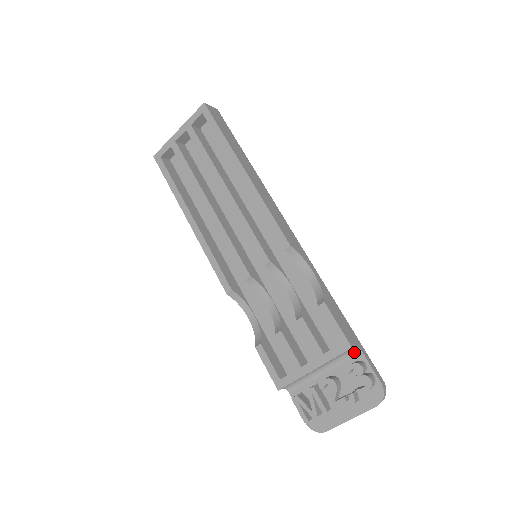
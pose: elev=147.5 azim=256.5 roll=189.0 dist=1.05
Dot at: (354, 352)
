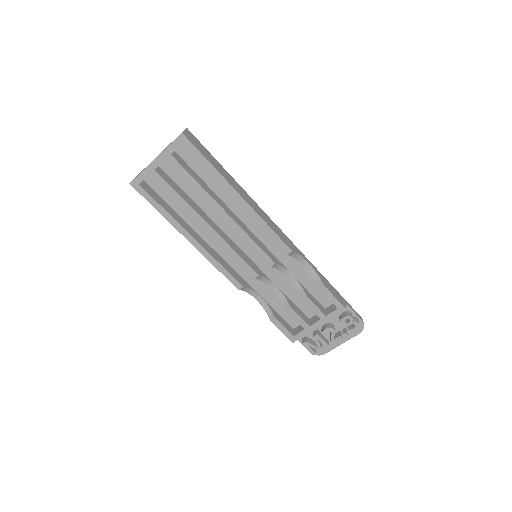
Dot at: occluded
